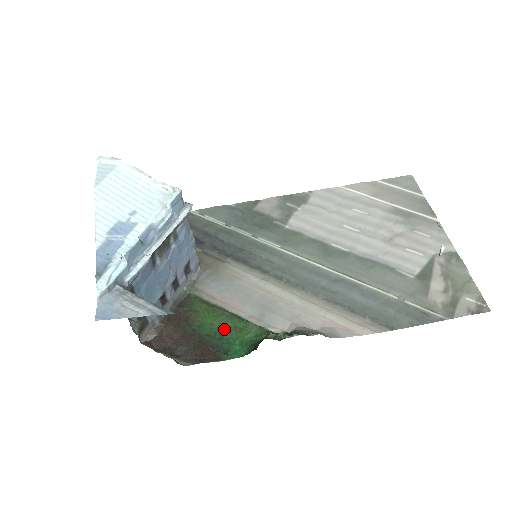
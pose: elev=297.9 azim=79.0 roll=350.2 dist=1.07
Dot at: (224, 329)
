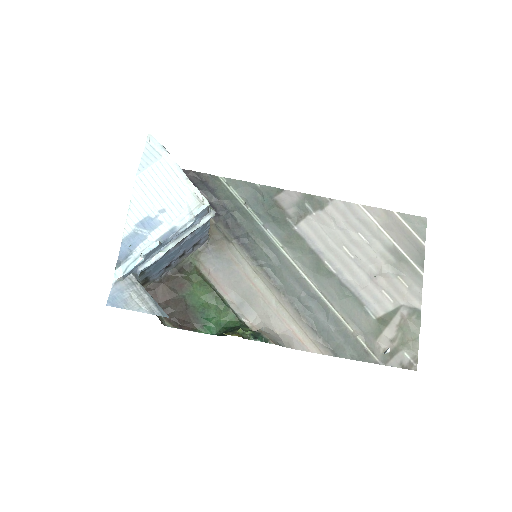
Dot at: (208, 306)
